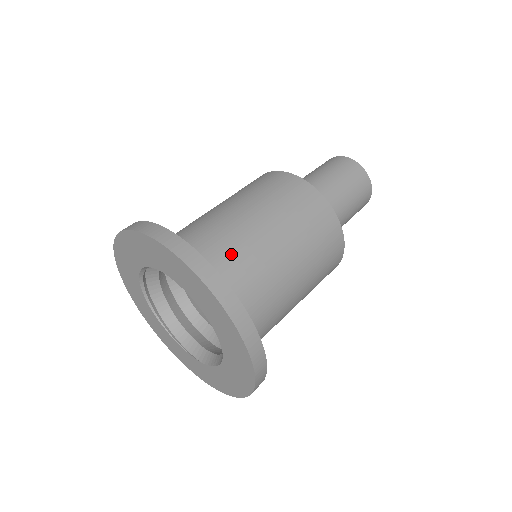
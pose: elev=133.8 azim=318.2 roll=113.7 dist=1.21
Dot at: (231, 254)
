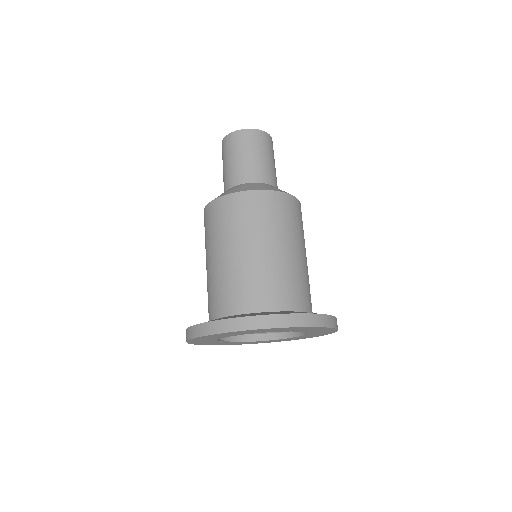
Dot at: occluded
